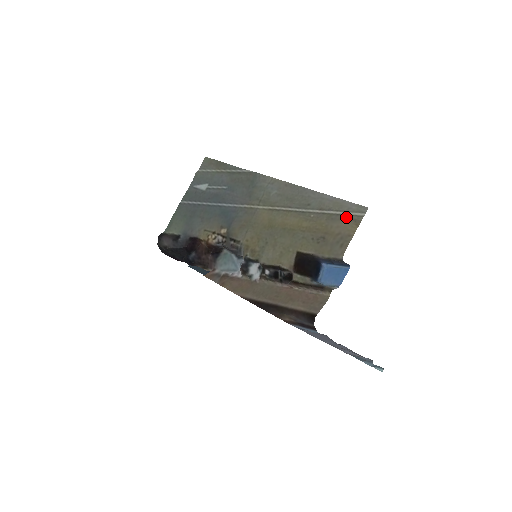
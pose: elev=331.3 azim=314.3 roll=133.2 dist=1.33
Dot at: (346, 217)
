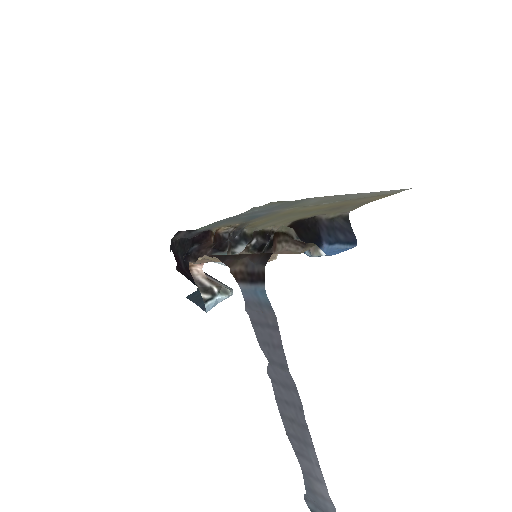
Dot at: (379, 195)
